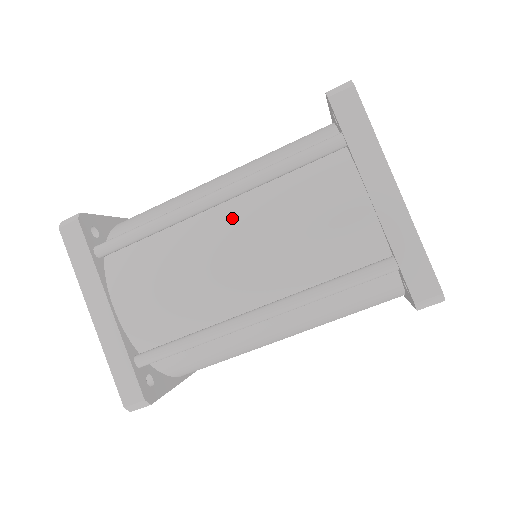
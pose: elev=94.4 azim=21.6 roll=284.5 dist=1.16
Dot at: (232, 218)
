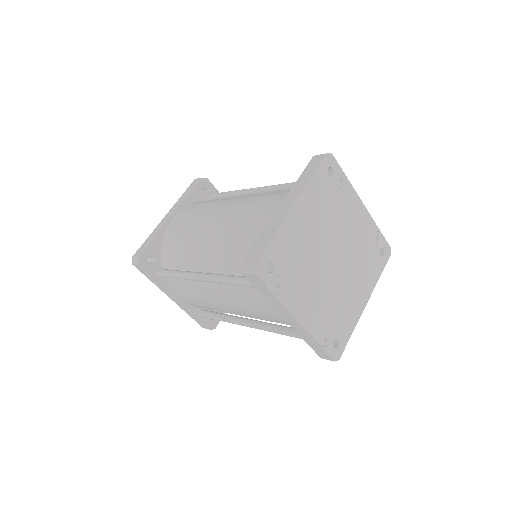
Dot at: (217, 289)
